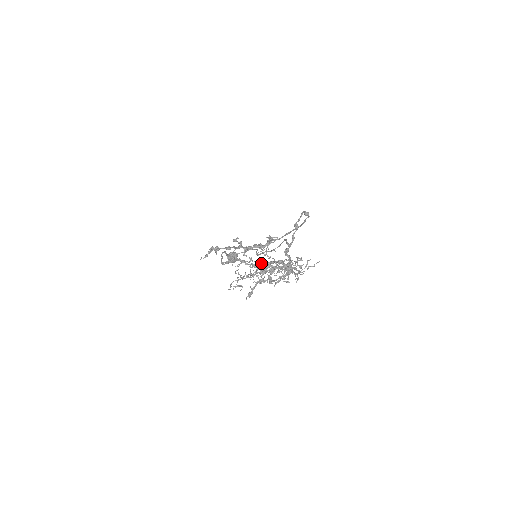
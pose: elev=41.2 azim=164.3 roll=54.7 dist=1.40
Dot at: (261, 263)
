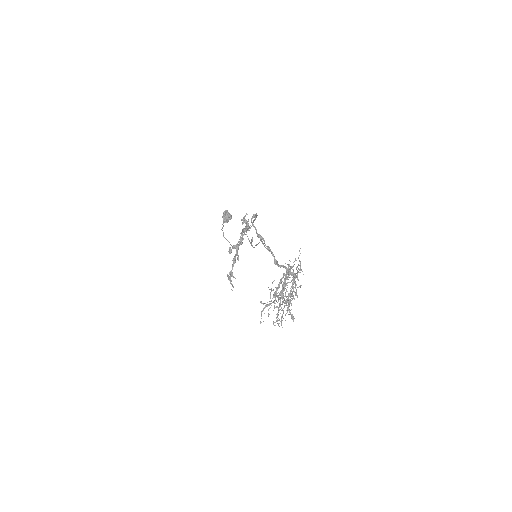
Dot at: (276, 296)
